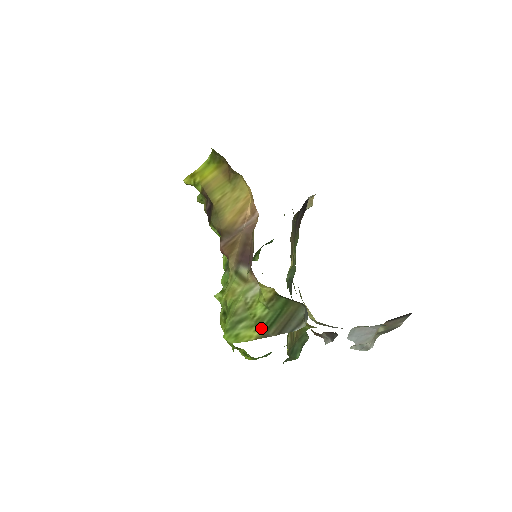
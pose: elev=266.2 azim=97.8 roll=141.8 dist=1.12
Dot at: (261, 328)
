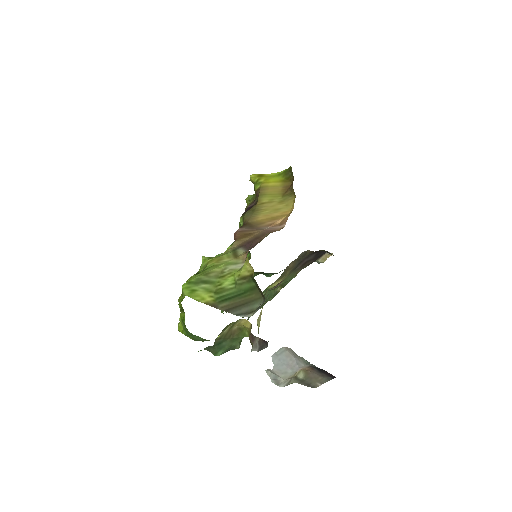
Dot at: (217, 297)
